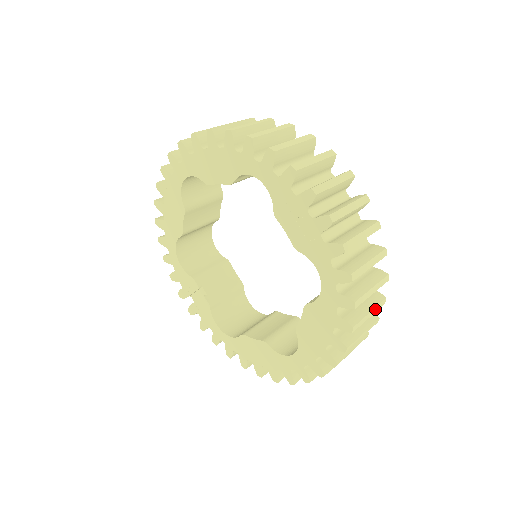
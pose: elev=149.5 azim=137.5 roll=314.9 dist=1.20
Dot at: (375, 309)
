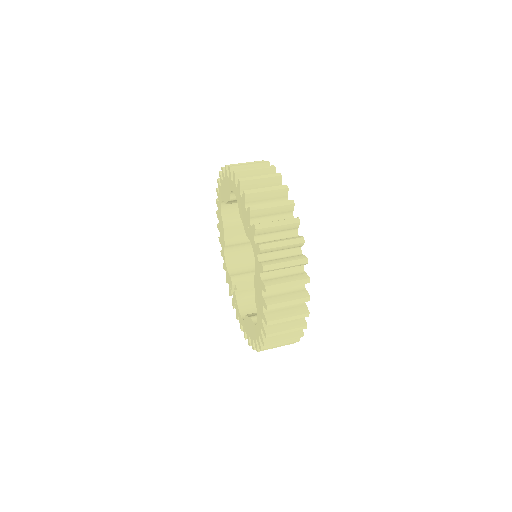
Dot at: (295, 282)
